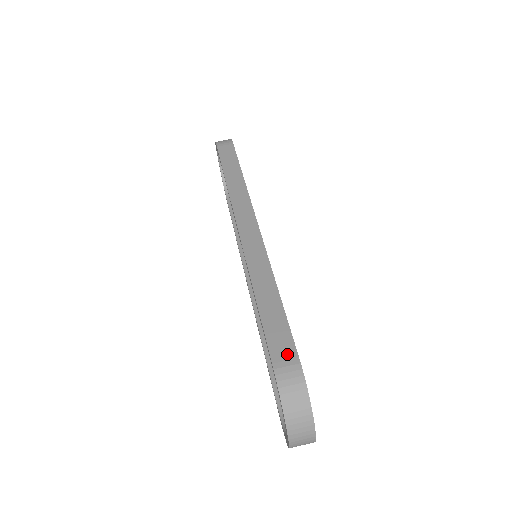
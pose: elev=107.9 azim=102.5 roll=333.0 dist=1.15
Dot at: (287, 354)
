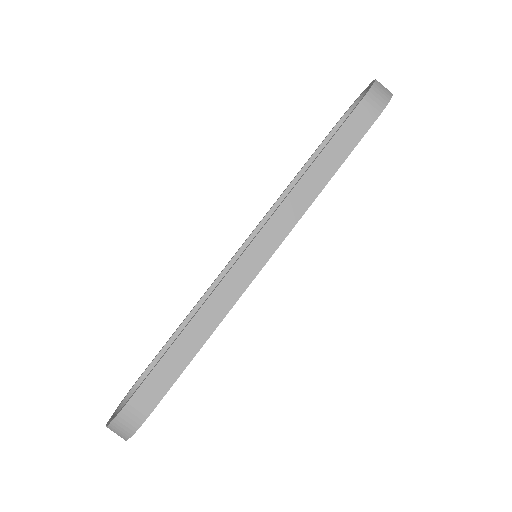
Dot at: (147, 402)
